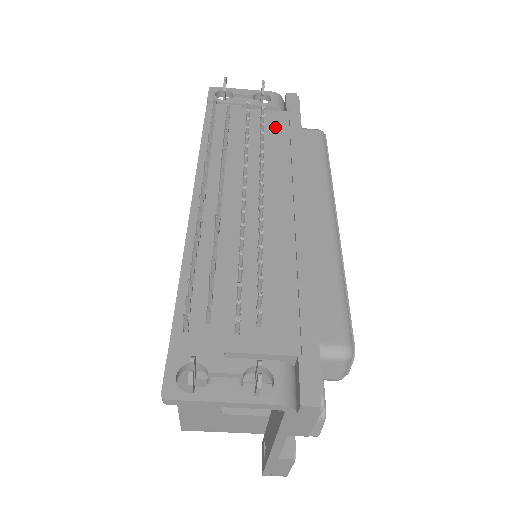
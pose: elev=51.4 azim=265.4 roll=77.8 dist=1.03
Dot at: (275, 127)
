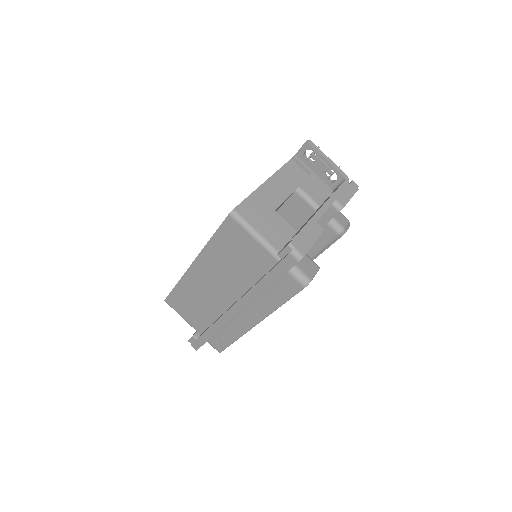
Dot at: occluded
